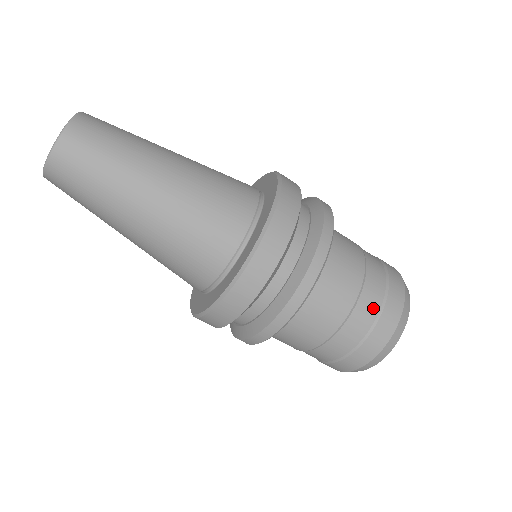
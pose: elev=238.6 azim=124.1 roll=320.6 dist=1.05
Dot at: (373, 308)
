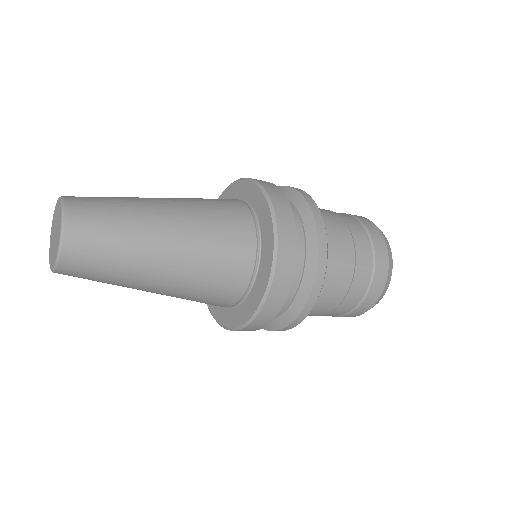
Dot at: (368, 260)
